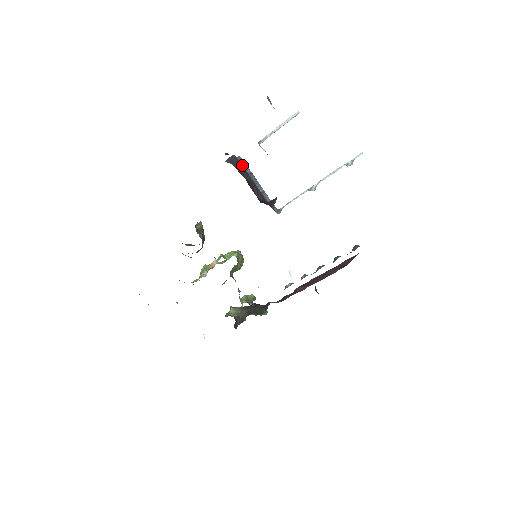
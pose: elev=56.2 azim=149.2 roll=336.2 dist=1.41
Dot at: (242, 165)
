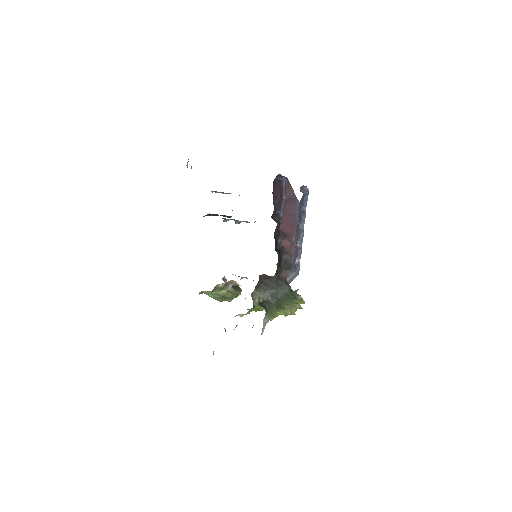
Dot at: occluded
